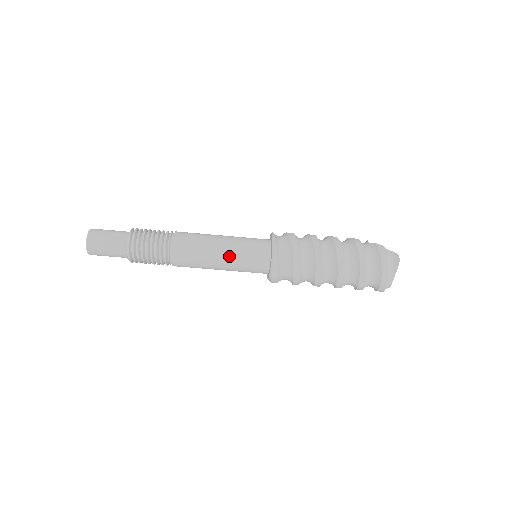
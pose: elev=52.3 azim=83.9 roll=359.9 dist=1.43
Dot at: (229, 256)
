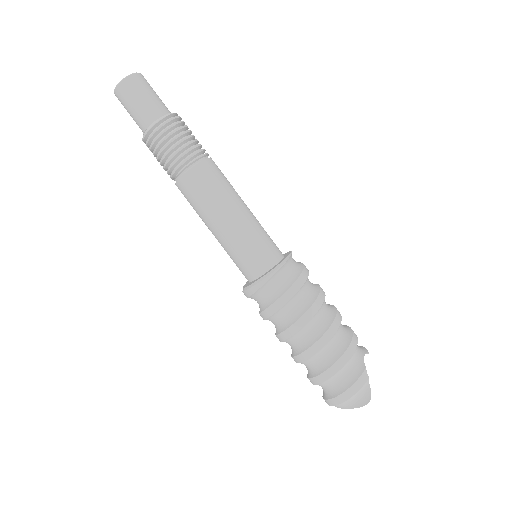
Dot at: (226, 235)
